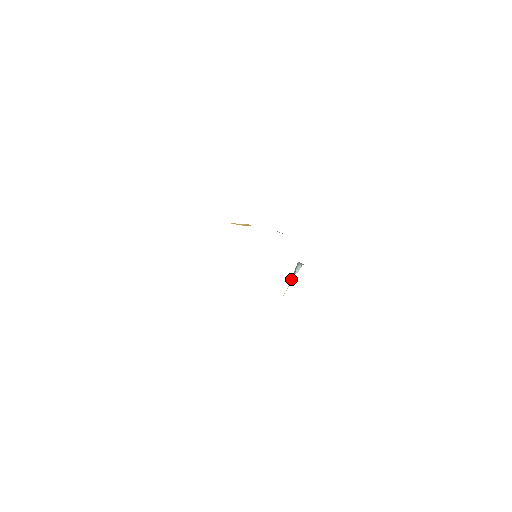
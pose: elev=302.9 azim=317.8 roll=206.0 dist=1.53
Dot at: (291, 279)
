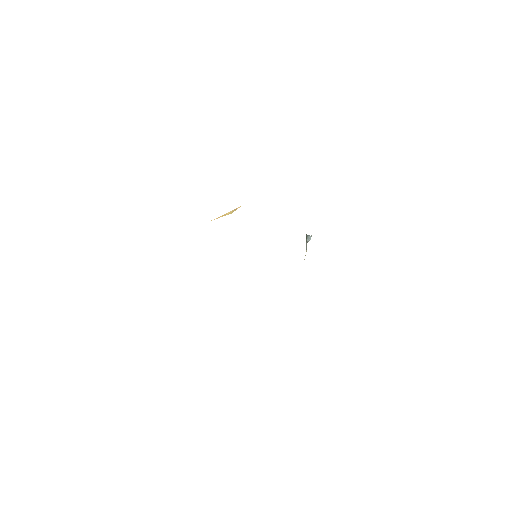
Dot at: (306, 246)
